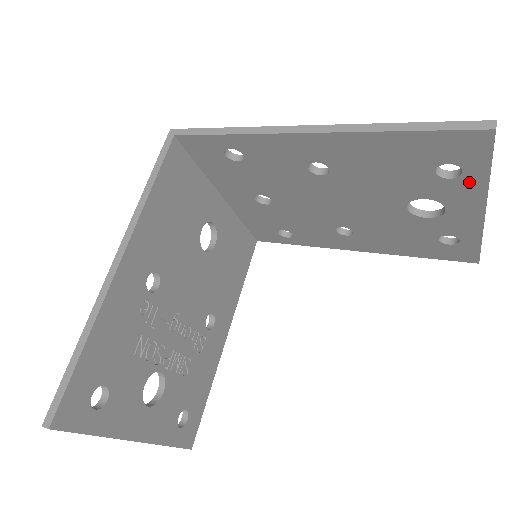
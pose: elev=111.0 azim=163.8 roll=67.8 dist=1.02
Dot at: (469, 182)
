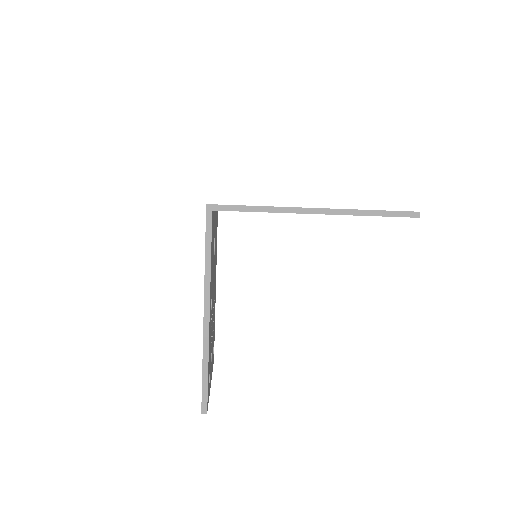
Dot at: occluded
